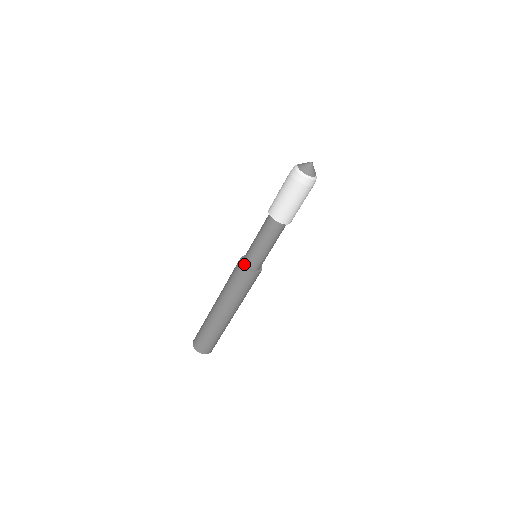
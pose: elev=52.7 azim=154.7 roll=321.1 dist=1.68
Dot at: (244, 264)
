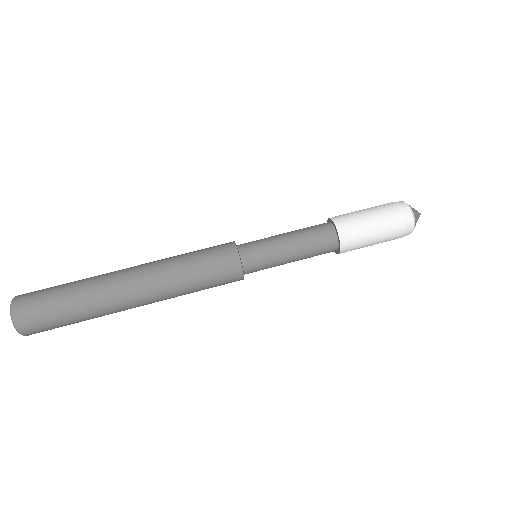
Dot at: (238, 248)
